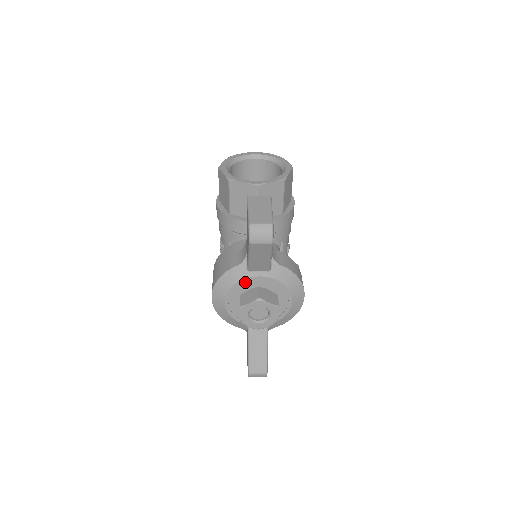
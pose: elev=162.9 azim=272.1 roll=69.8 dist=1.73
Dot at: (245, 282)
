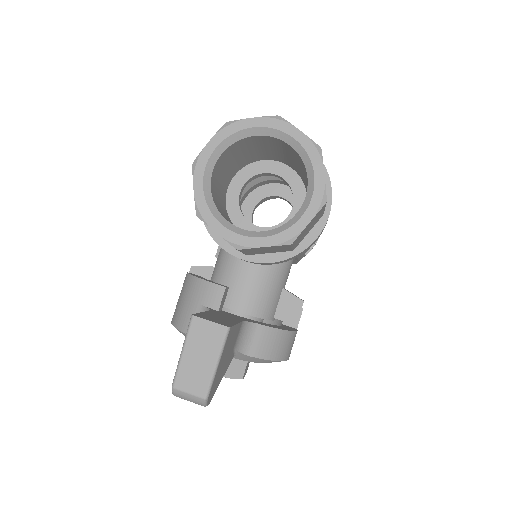
Dot at: occluded
